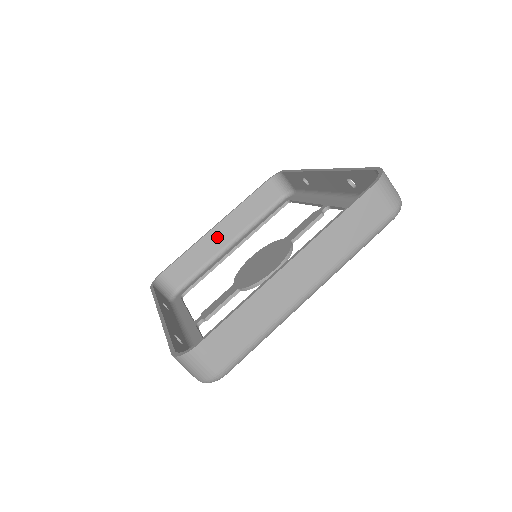
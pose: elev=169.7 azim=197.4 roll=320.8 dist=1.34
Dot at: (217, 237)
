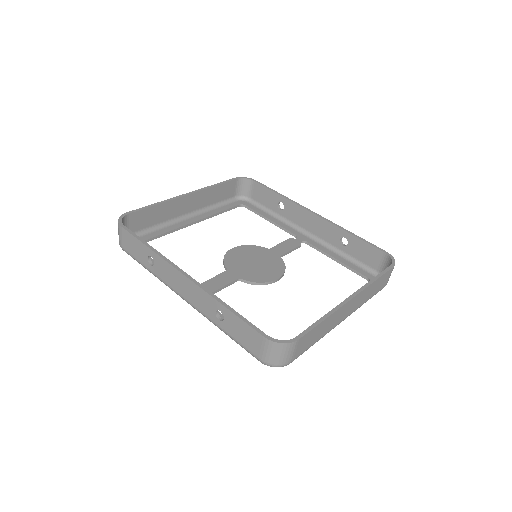
Dot at: (183, 204)
